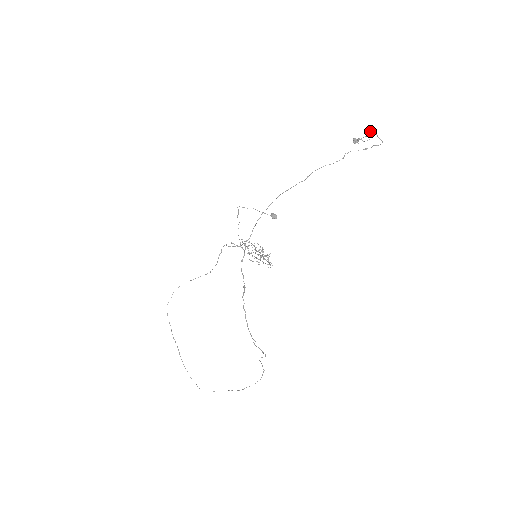
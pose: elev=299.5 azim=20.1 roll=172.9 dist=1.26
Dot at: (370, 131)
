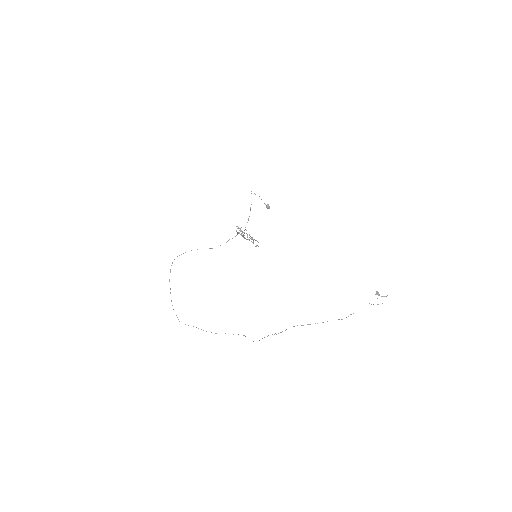
Dot at: occluded
